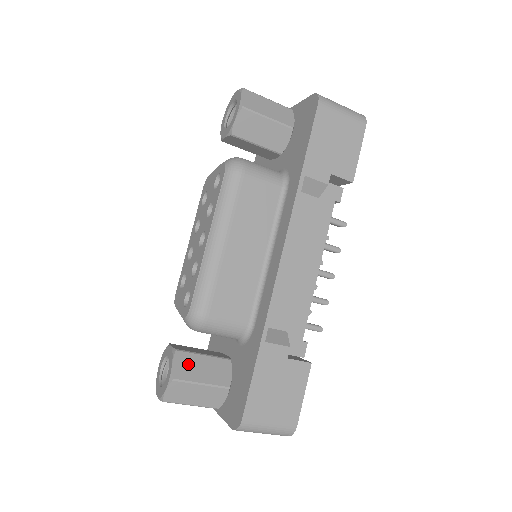
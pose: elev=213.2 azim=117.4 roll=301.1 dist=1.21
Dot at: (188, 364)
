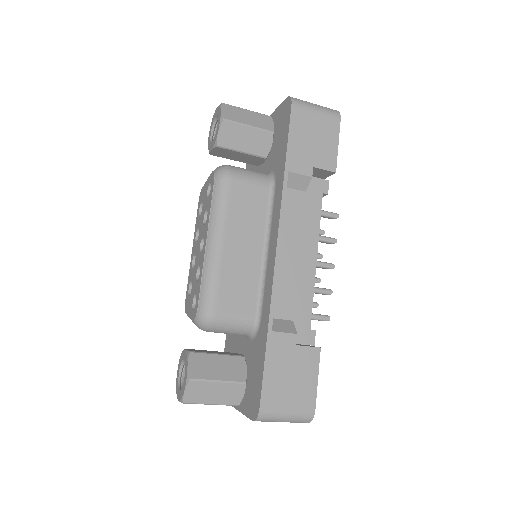
Dot at: (203, 364)
